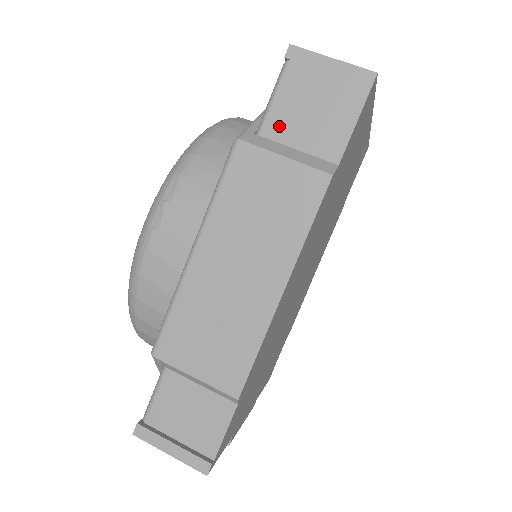
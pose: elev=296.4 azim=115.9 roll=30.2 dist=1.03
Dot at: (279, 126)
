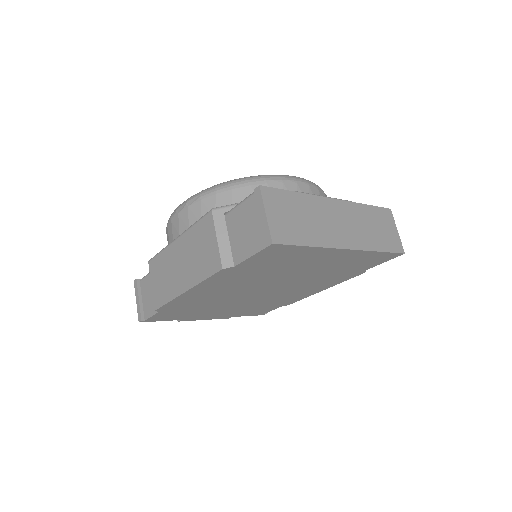
Dot at: (232, 221)
